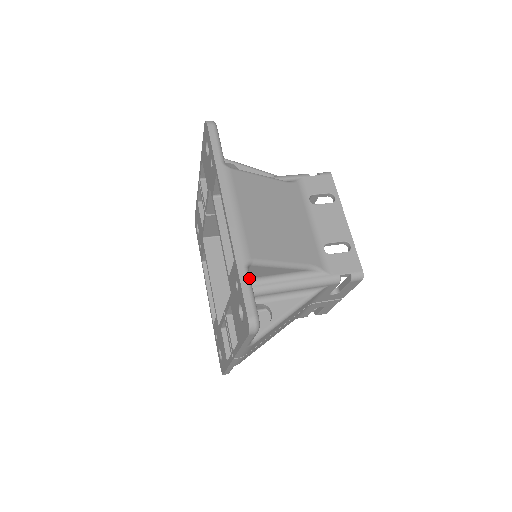
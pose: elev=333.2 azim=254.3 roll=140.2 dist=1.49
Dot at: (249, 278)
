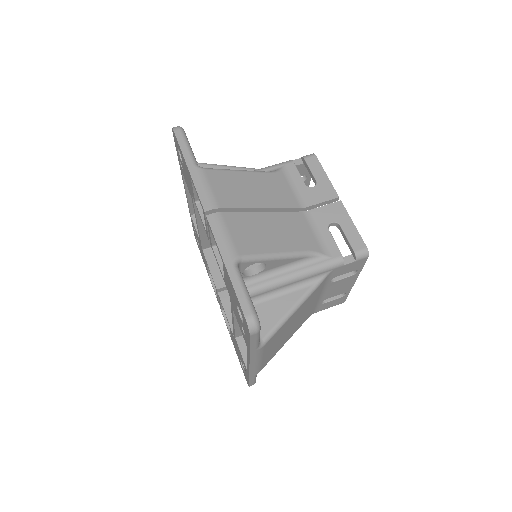
Dot at: occluded
